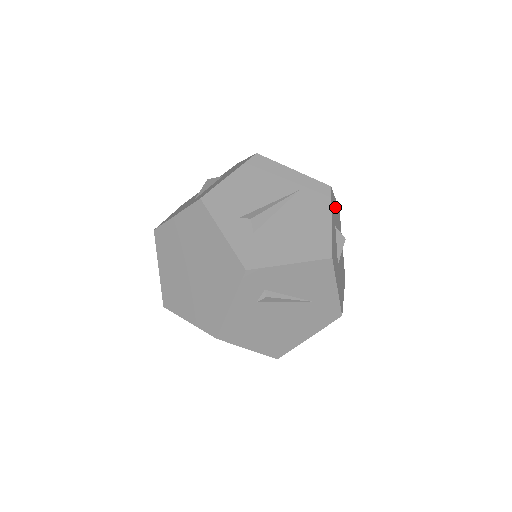
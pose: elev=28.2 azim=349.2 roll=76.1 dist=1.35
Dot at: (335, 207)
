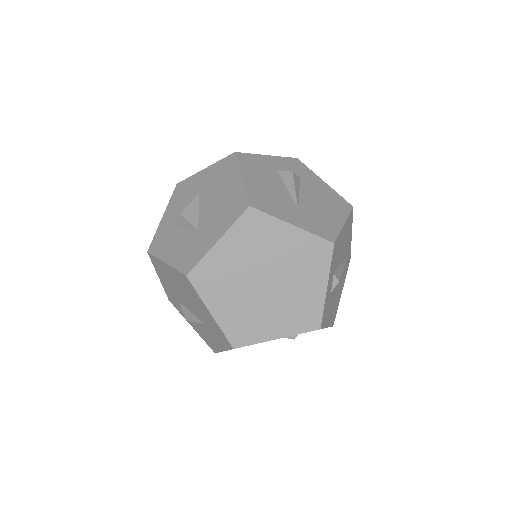
Dot at: occluded
